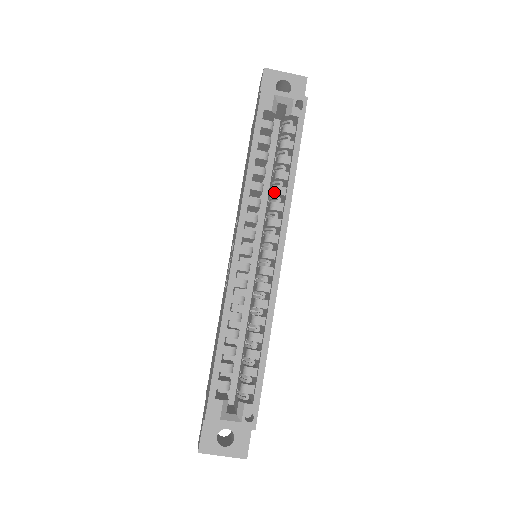
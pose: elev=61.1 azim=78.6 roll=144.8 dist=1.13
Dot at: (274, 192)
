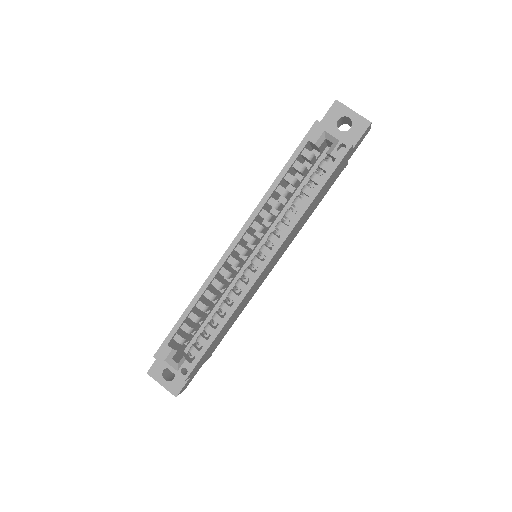
Dot at: (285, 214)
